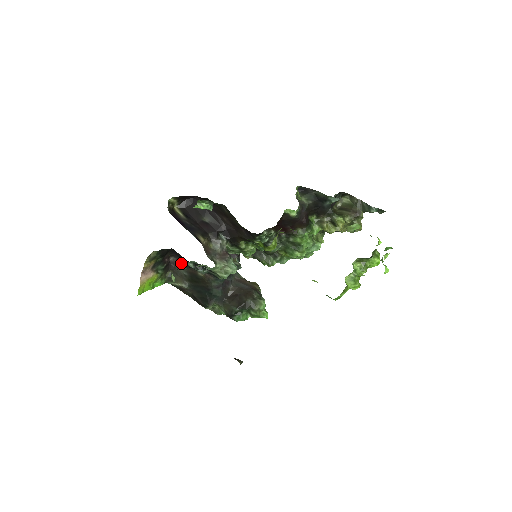
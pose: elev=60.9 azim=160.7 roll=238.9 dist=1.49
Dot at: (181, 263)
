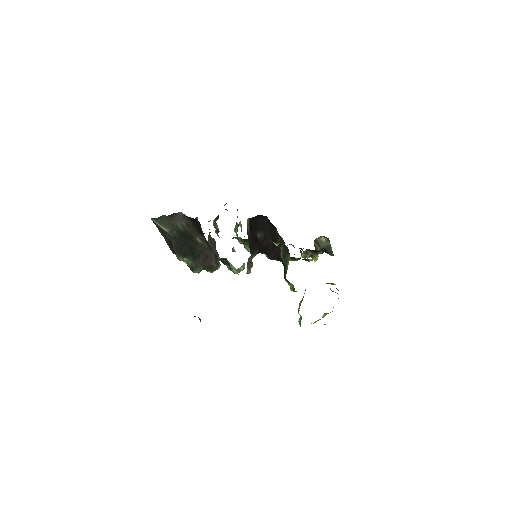
Dot at: (185, 220)
